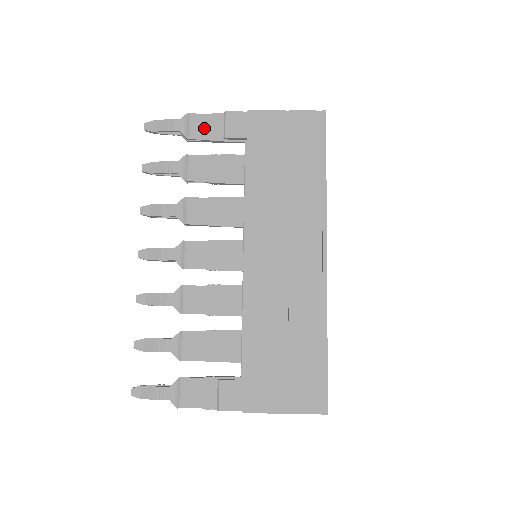
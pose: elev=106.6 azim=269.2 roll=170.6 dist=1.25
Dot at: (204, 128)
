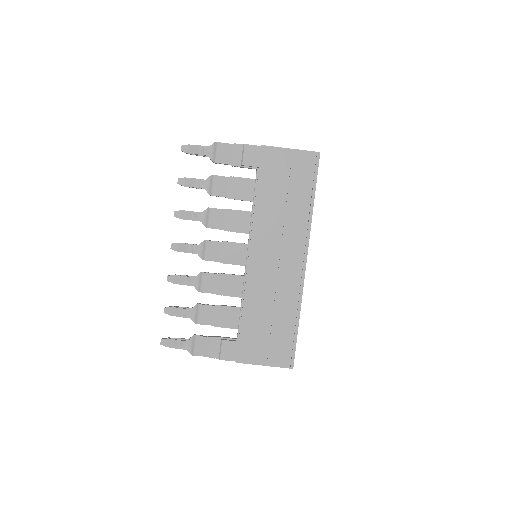
Dot at: (227, 155)
